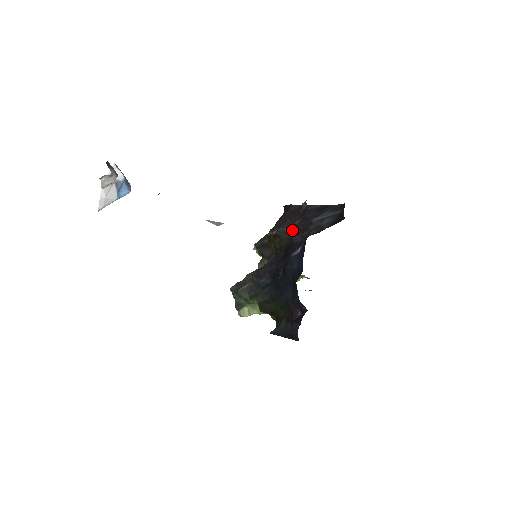
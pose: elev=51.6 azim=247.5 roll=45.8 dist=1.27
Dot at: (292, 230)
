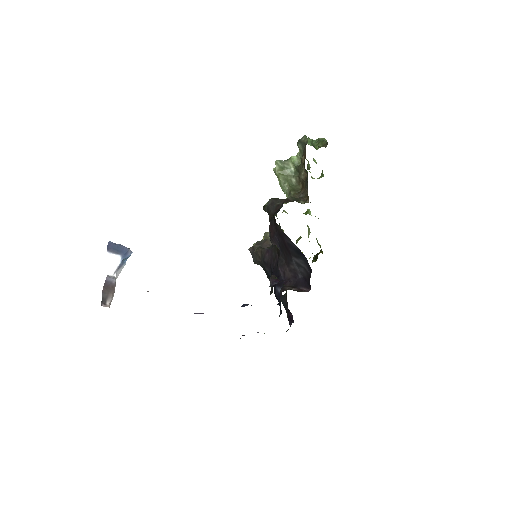
Dot at: (279, 250)
